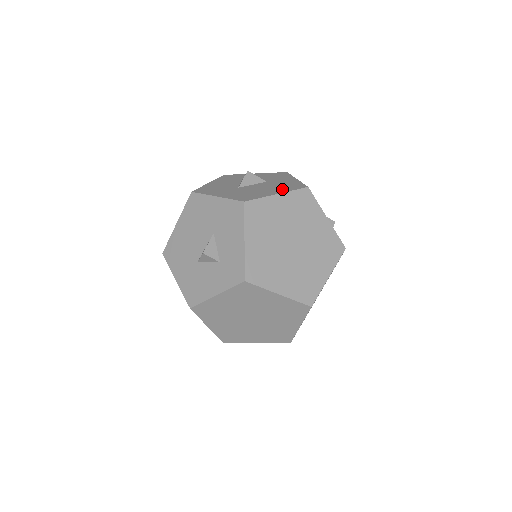
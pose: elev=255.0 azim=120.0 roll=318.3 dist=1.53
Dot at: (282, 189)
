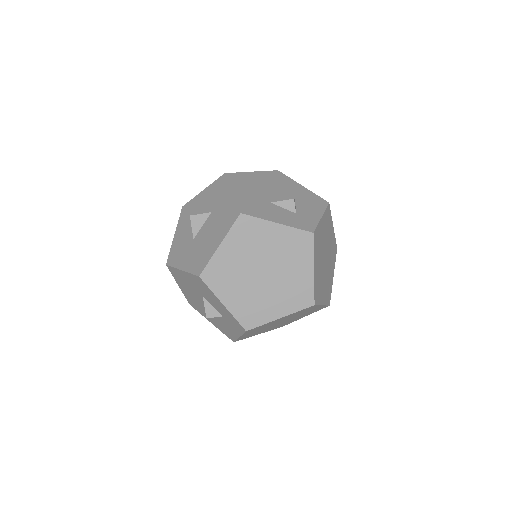
Dot at: (222, 230)
